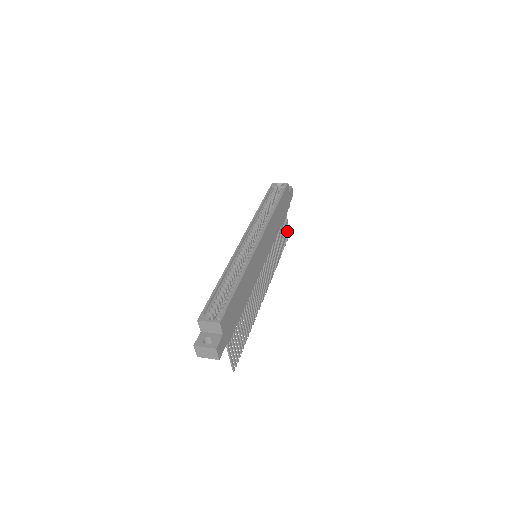
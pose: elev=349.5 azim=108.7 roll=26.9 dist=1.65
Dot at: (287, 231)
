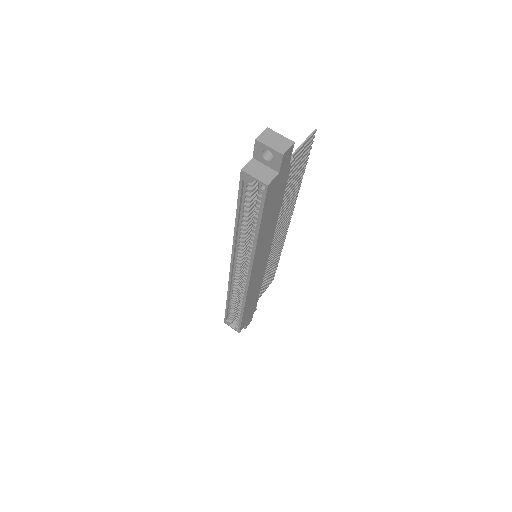
Dot at: (306, 145)
